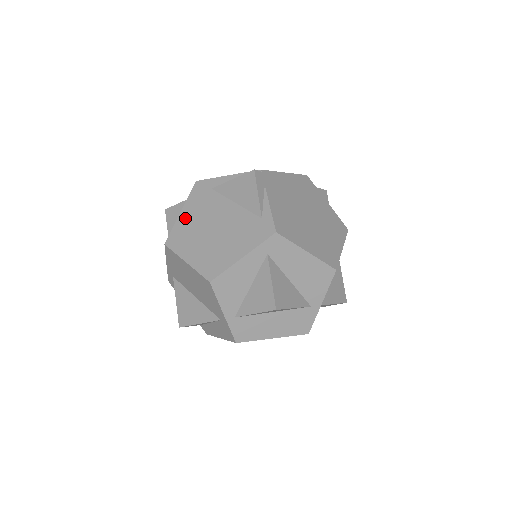
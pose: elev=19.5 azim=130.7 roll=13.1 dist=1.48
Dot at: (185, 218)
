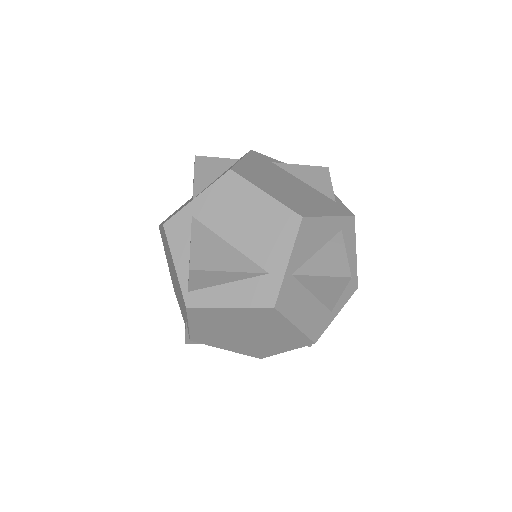
Dot at: (250, 164)
